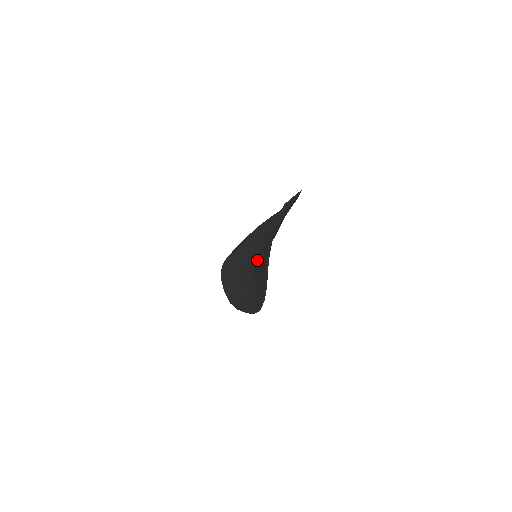
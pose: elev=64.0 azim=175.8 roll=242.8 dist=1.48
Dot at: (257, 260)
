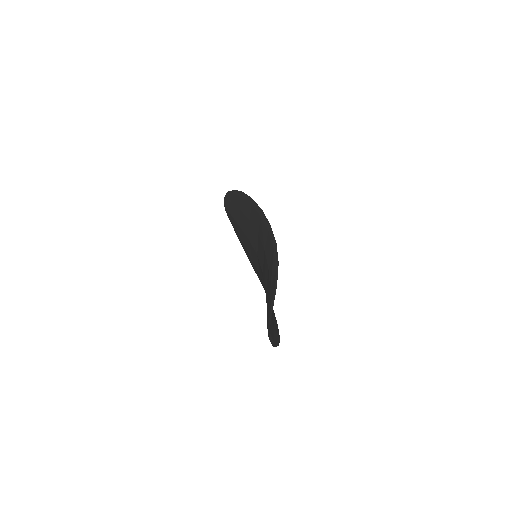
Dot at: occluded
